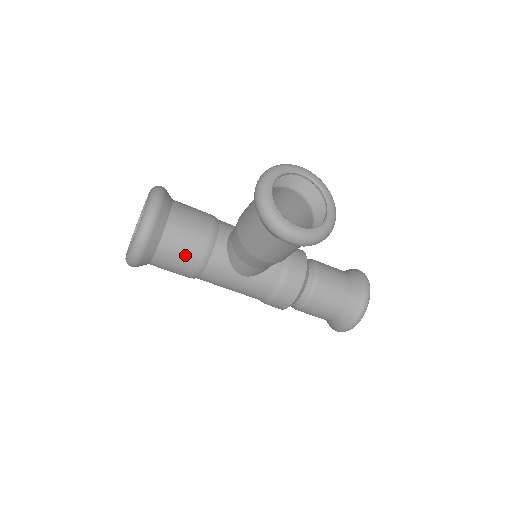
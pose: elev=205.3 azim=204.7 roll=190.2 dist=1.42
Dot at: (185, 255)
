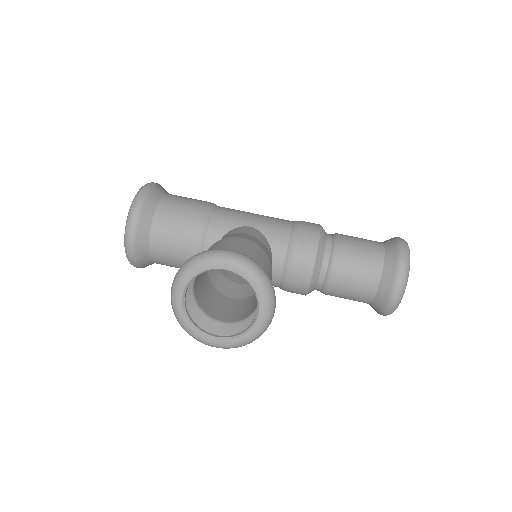
Dot at: (178, 267)
